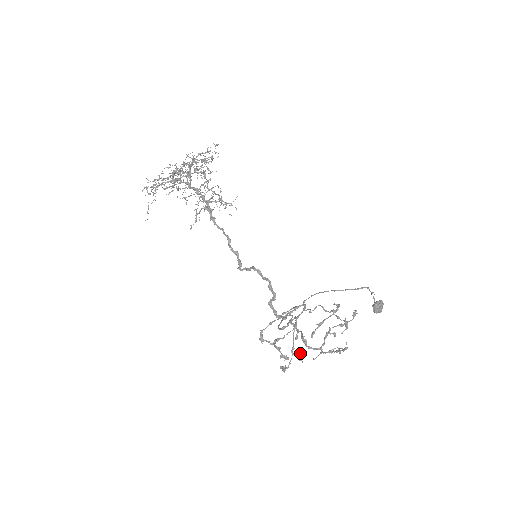
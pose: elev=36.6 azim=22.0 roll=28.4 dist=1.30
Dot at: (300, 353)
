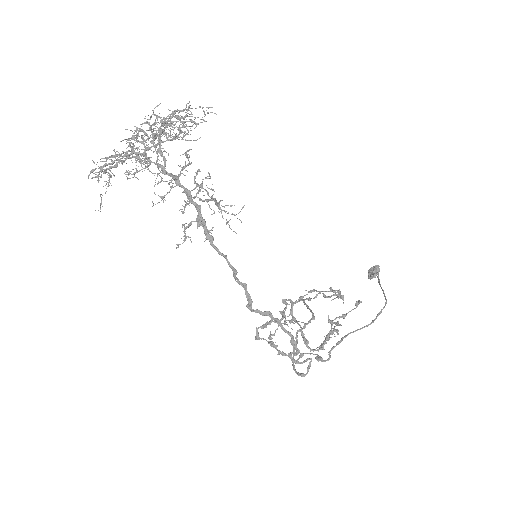
Dot at: (285, 315)
